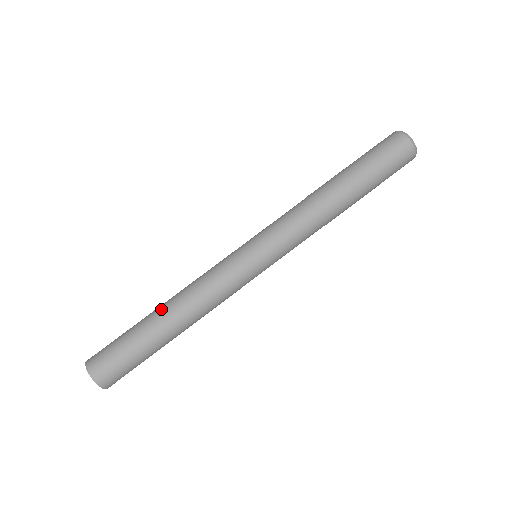
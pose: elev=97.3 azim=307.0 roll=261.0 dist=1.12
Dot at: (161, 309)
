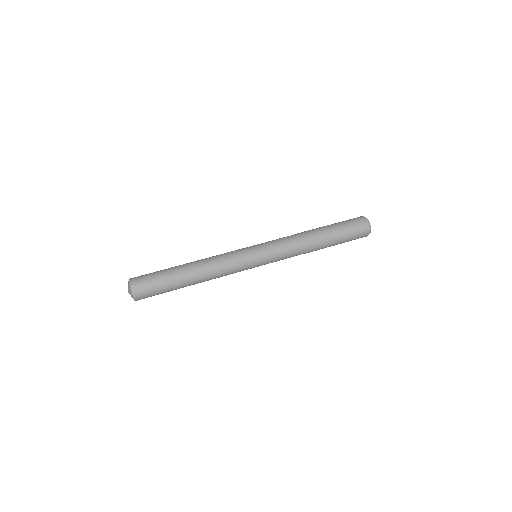
Dot at: (188, 263)
